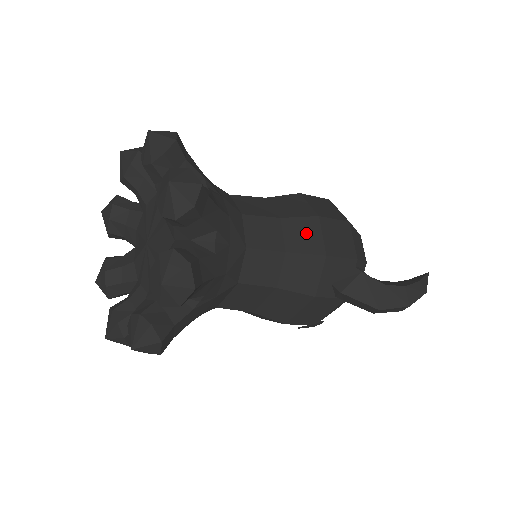
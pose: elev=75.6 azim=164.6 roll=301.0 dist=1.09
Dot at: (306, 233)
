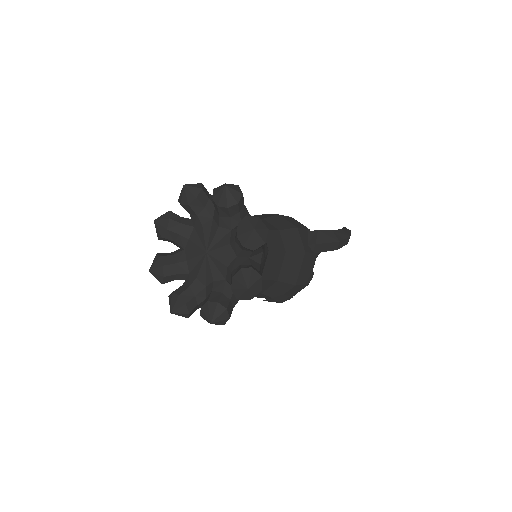
Dot at: (280, 221)
